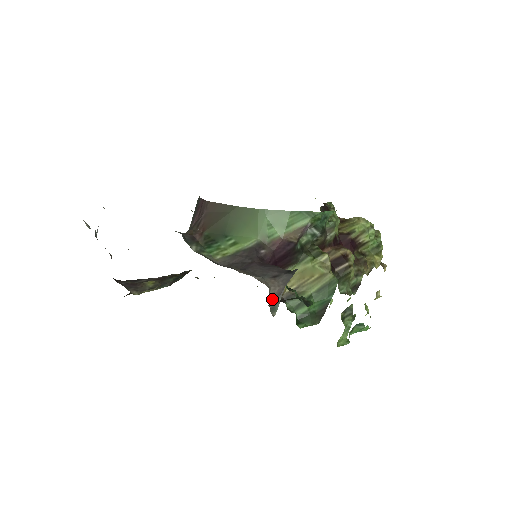
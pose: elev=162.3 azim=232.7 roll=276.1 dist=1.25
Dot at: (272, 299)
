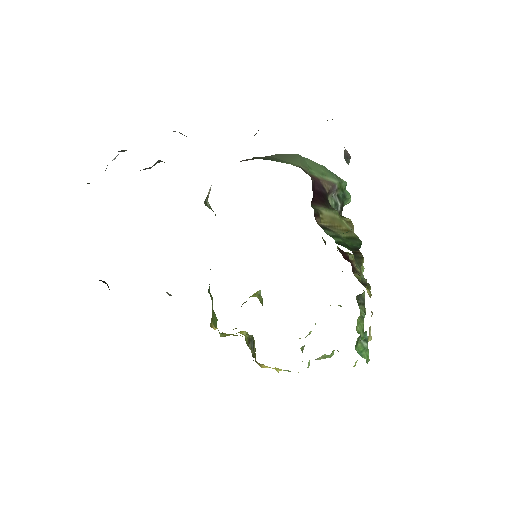
Dot at: (345, 152)
